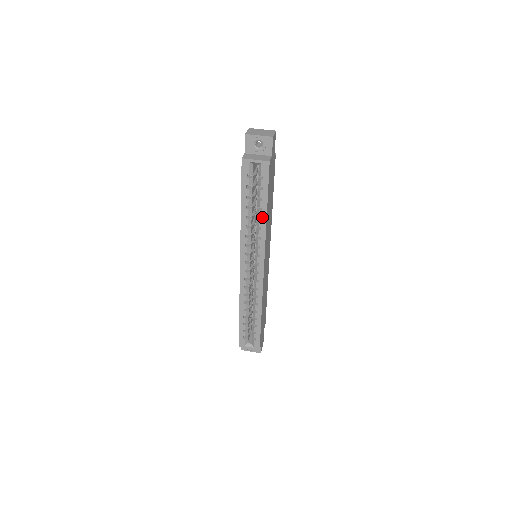
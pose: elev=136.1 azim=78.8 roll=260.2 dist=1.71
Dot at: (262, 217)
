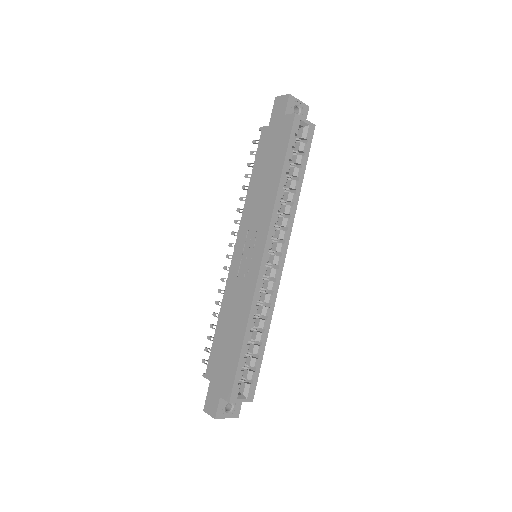
Dot at: (297, 189)
